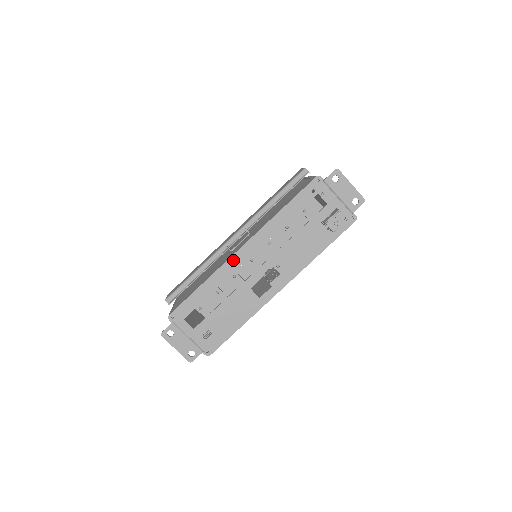
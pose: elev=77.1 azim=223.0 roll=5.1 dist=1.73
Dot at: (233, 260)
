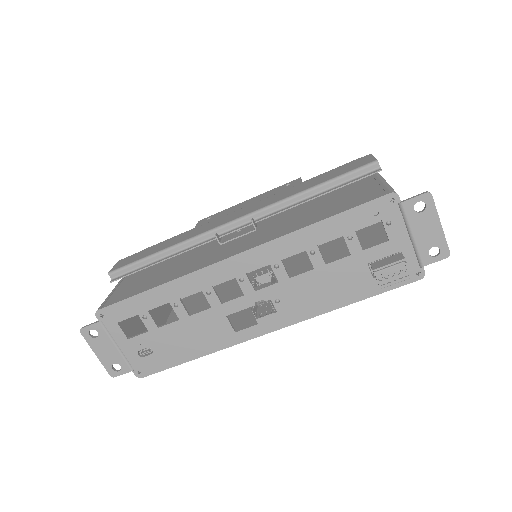
Dot at: (214, 270)
